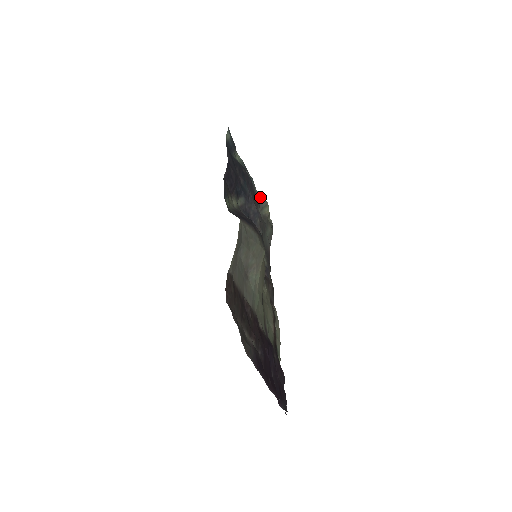
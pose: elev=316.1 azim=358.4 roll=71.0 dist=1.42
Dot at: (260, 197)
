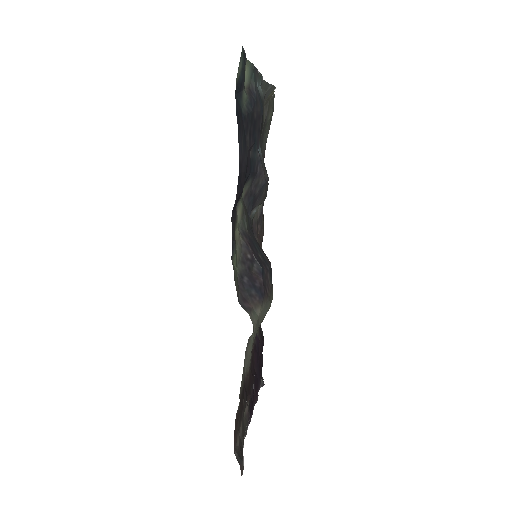
Dot at: (267, 86)
